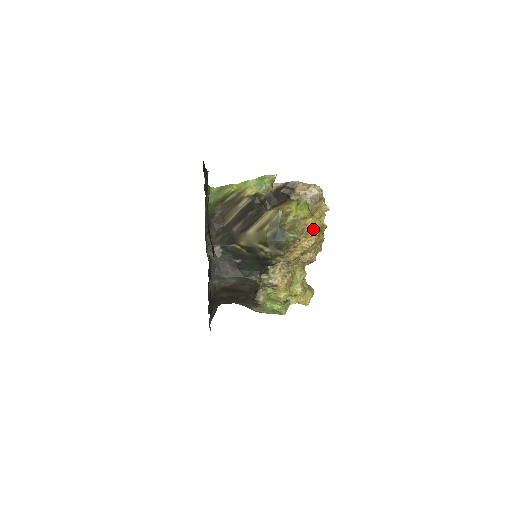
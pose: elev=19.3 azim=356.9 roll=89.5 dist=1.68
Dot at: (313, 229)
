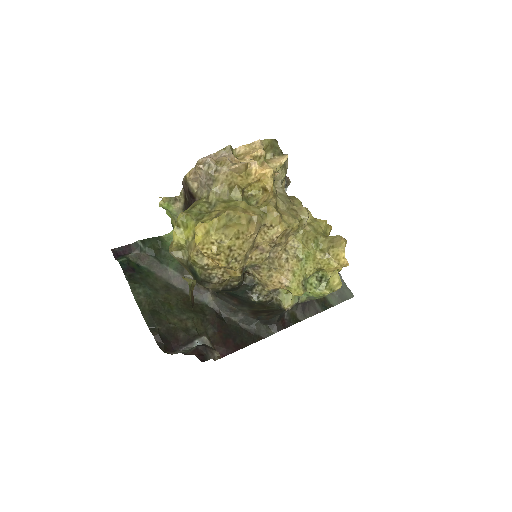
Dot at: (203, 245)
